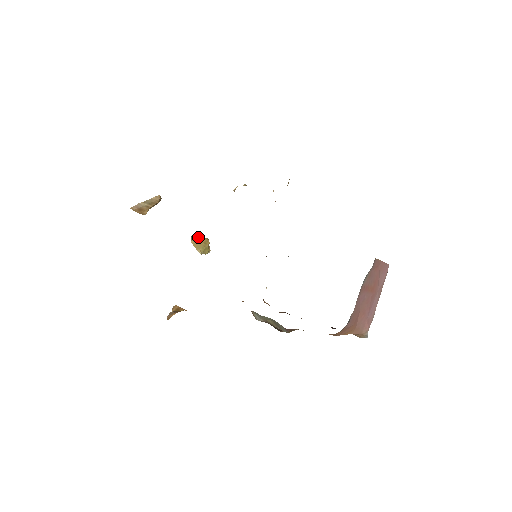
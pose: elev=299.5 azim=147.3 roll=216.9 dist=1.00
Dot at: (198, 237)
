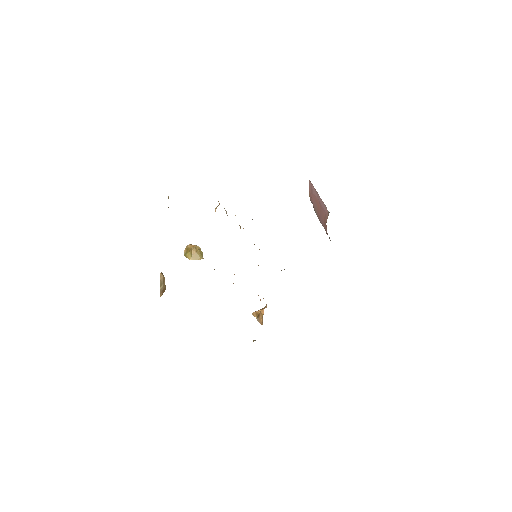
Dot at: (186, 250)
